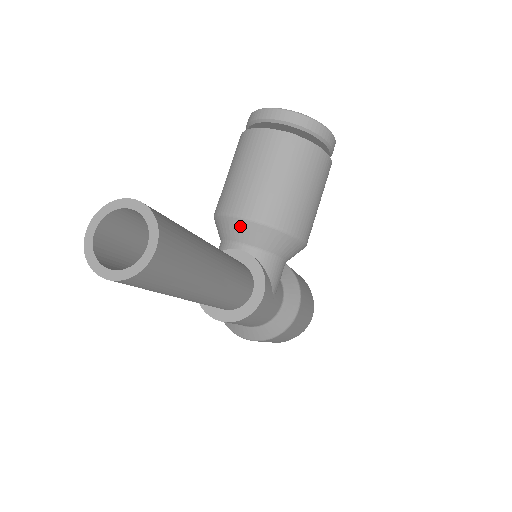
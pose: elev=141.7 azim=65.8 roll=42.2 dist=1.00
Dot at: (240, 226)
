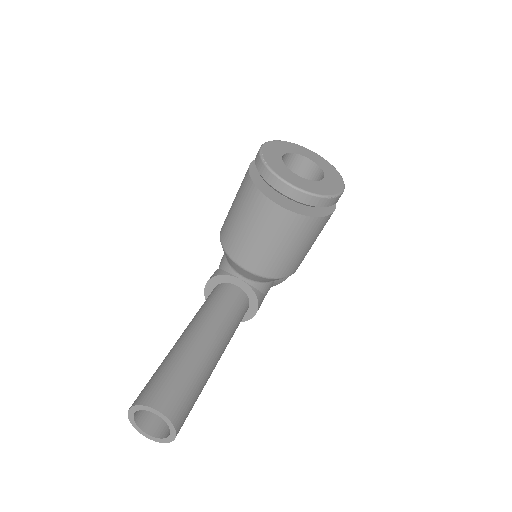
Dot at: (241, 270)
